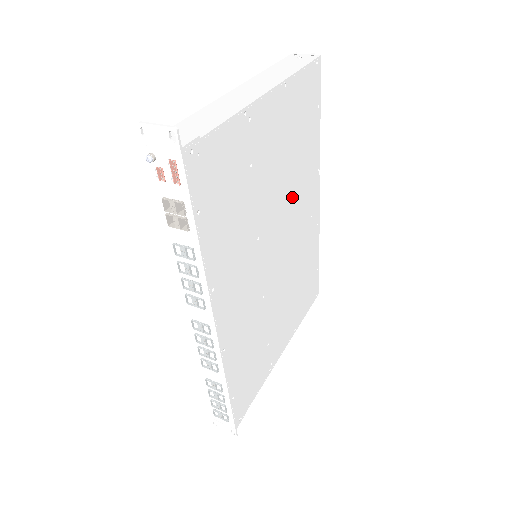
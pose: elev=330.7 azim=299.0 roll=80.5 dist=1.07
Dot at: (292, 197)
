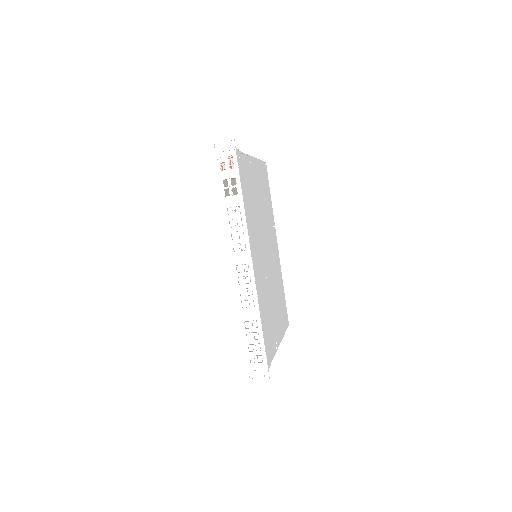
Dot at: (268, 227)
